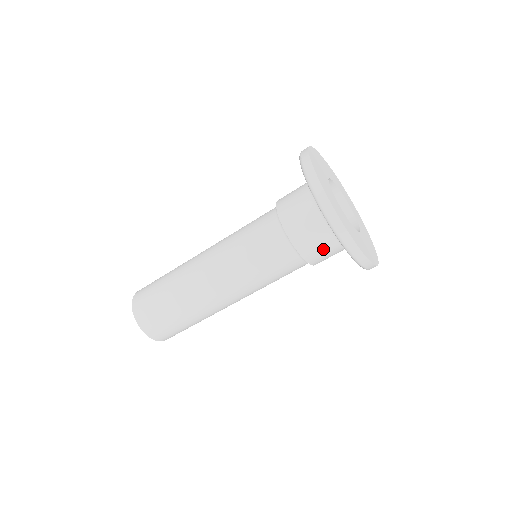
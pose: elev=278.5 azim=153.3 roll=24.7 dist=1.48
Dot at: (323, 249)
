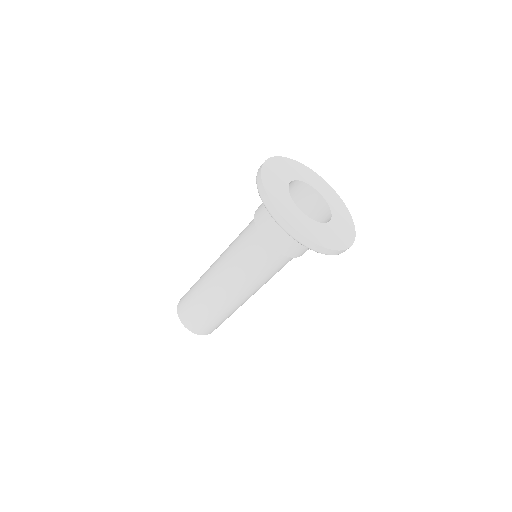
Dot at: (298, 245)
